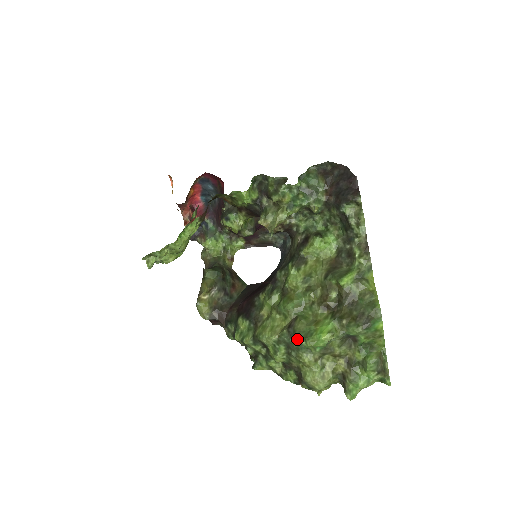
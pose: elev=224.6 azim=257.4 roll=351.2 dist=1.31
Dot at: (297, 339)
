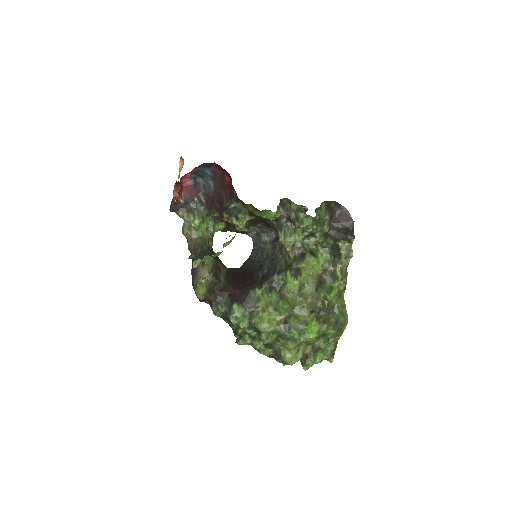
Dot at: (292, 334)
